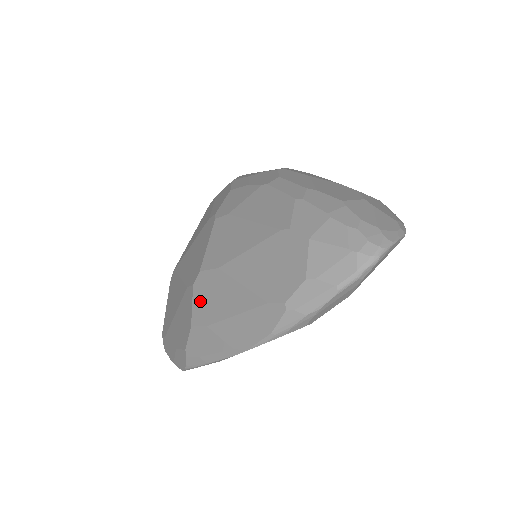
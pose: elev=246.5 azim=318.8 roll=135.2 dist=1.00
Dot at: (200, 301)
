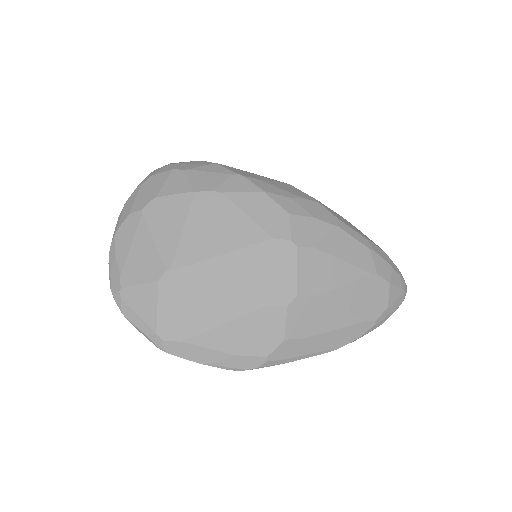
Dot at: (297, 320)
